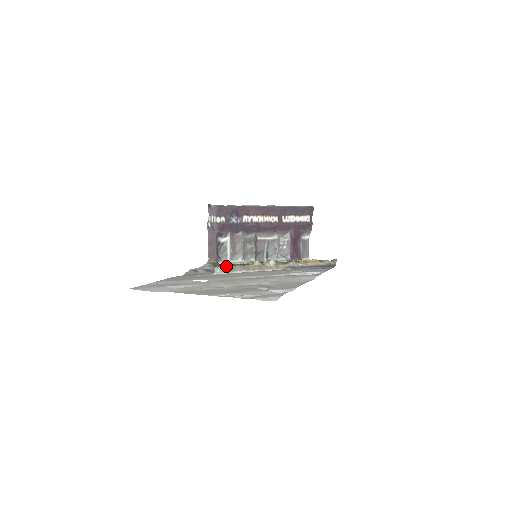
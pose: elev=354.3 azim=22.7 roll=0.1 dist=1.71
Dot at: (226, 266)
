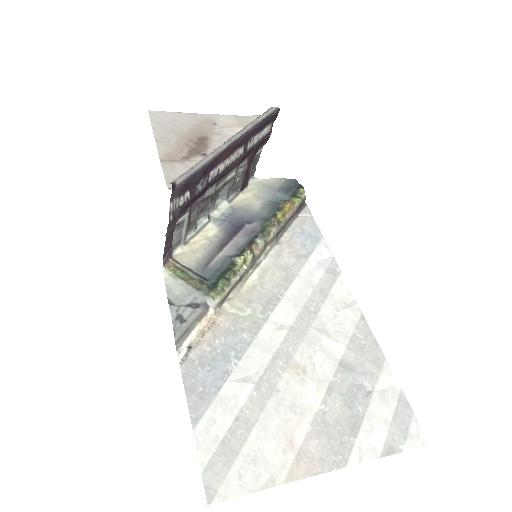
Dot at: (224, 292)
